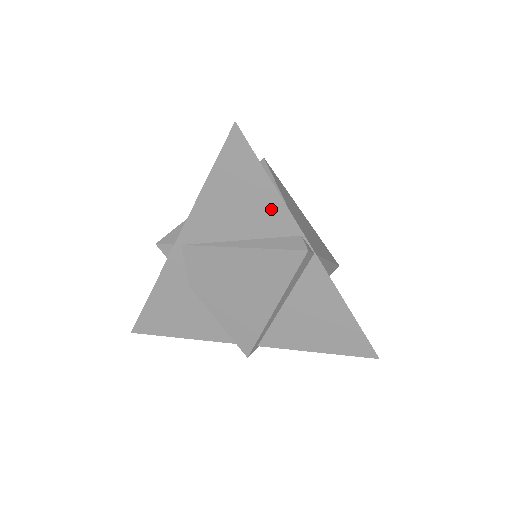
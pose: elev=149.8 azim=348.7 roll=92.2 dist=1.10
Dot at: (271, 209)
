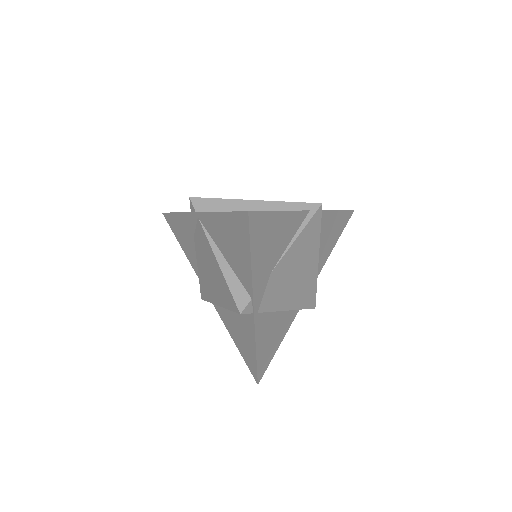
Dot at: (244, 269)
